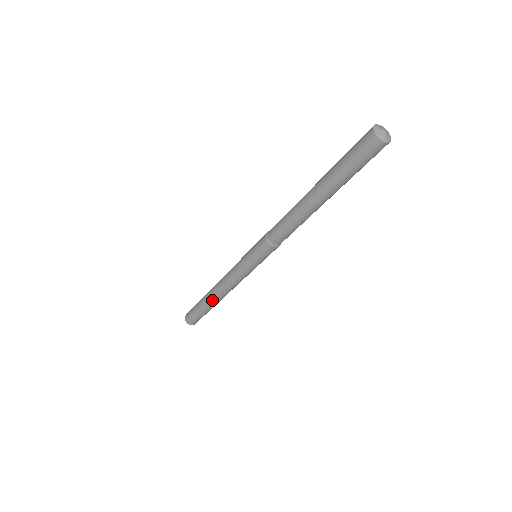
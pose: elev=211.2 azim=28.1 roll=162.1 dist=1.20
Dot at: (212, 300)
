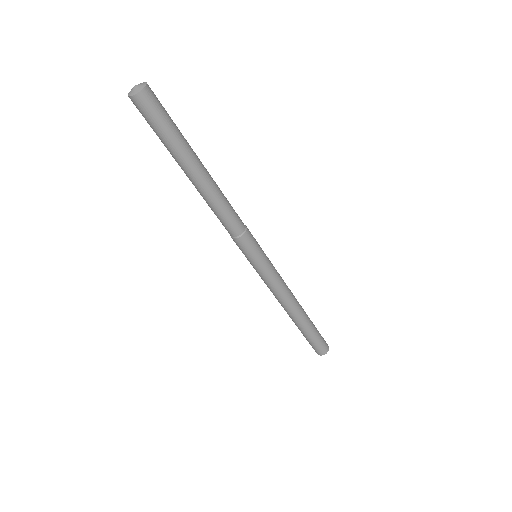
Dot at: (293, 319)
